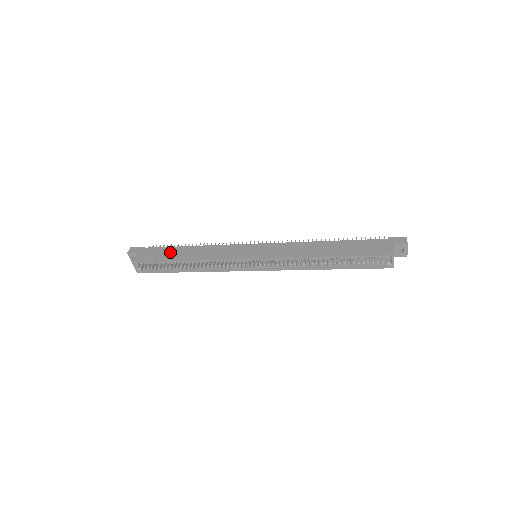
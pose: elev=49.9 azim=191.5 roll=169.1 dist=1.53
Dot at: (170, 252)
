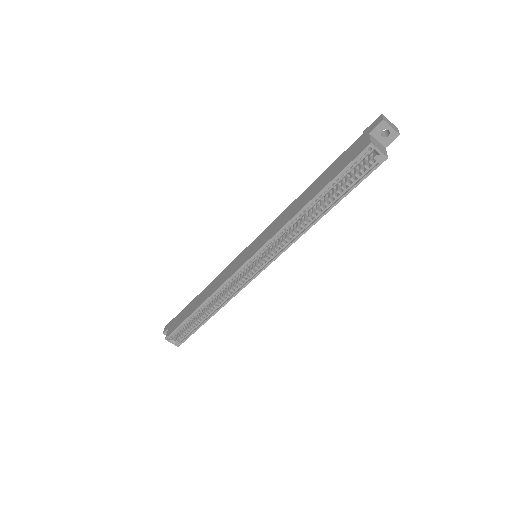
Dot at: (189, 307)
